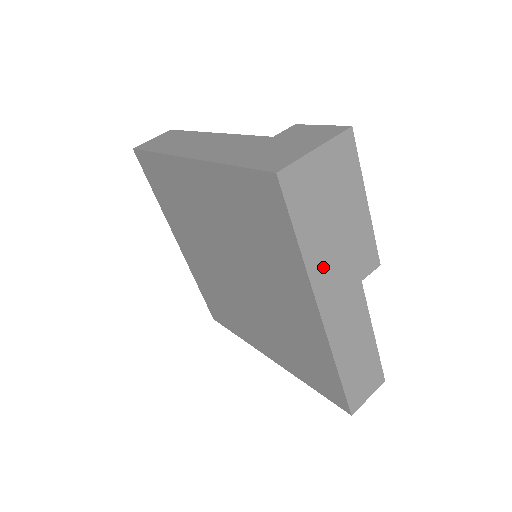
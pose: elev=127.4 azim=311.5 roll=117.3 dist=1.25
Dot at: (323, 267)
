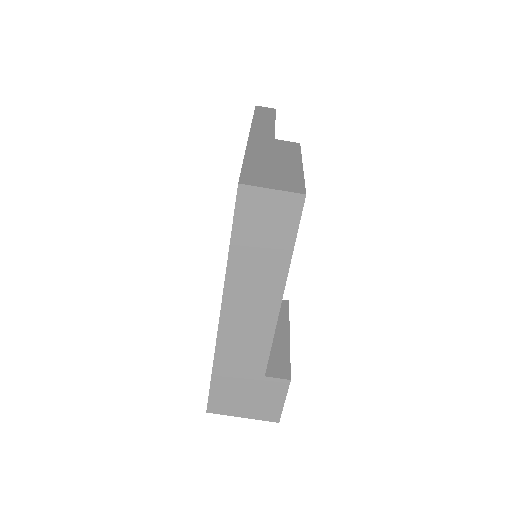
Dot at: occluded
